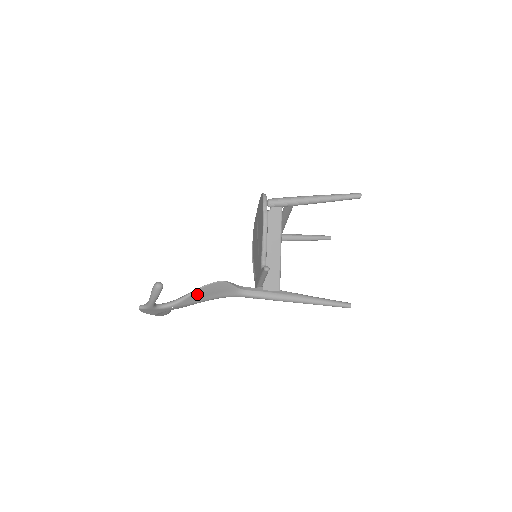
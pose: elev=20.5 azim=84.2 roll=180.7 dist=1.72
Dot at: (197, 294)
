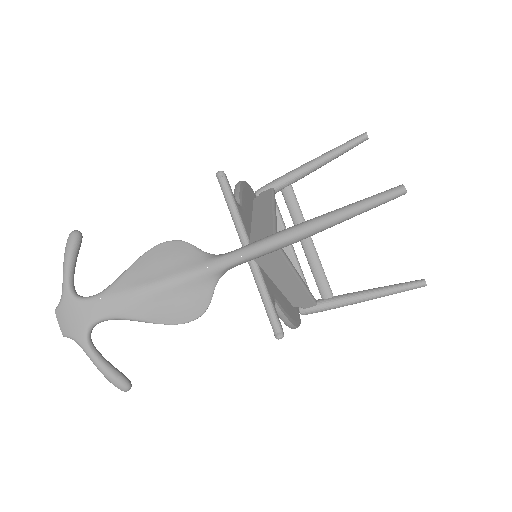
Dot at: (139, 267)
